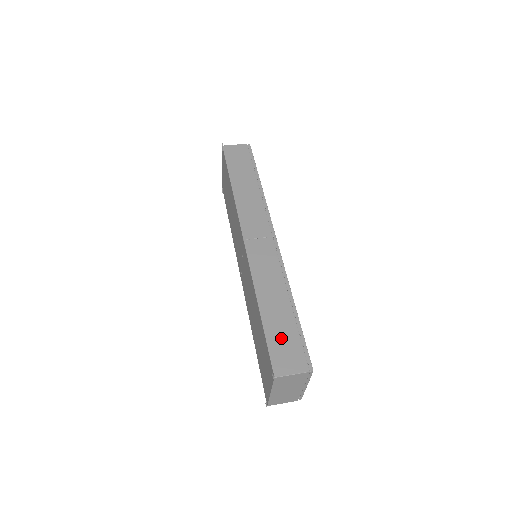
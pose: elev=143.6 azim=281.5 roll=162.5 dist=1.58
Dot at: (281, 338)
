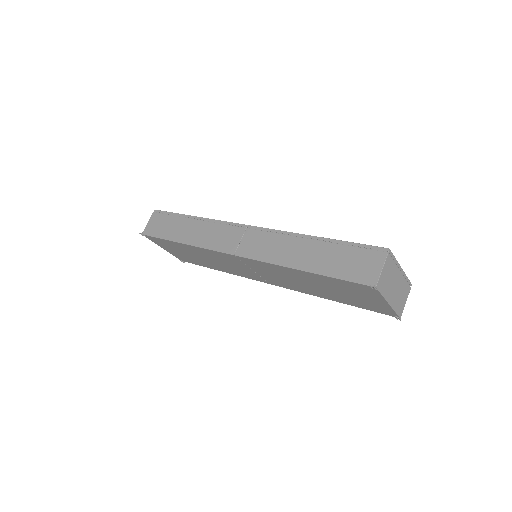
Dot at: (342, 264)
